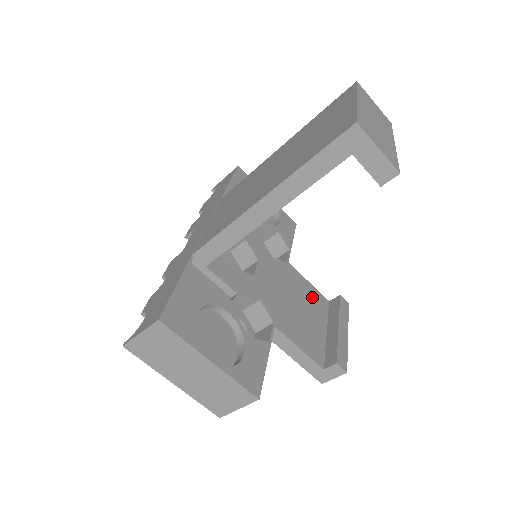
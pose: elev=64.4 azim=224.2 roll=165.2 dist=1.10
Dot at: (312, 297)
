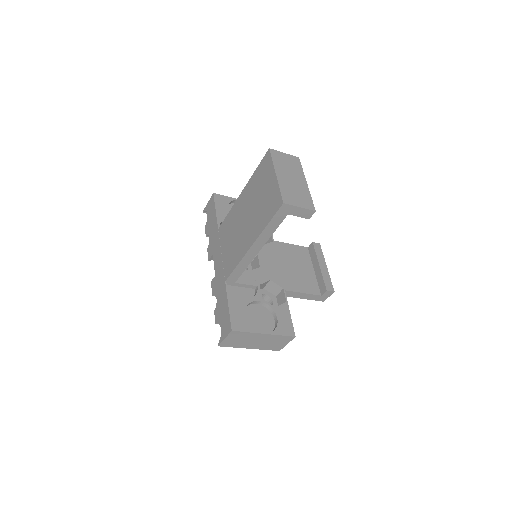
Dot at: (297, 253)
